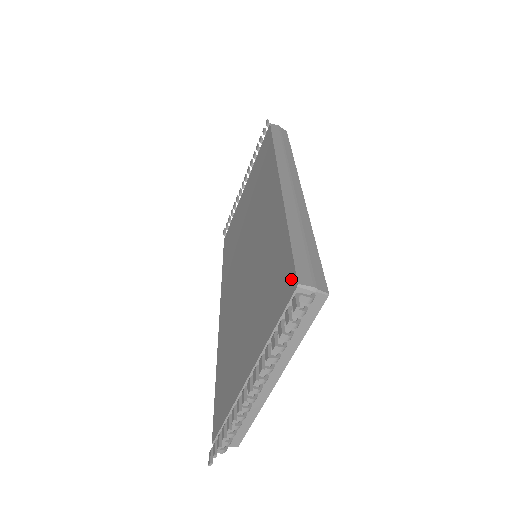
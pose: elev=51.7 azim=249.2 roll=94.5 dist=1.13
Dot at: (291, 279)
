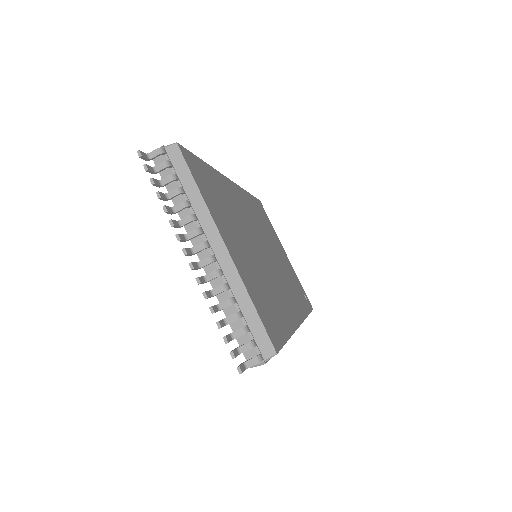
Dot at: occluded
